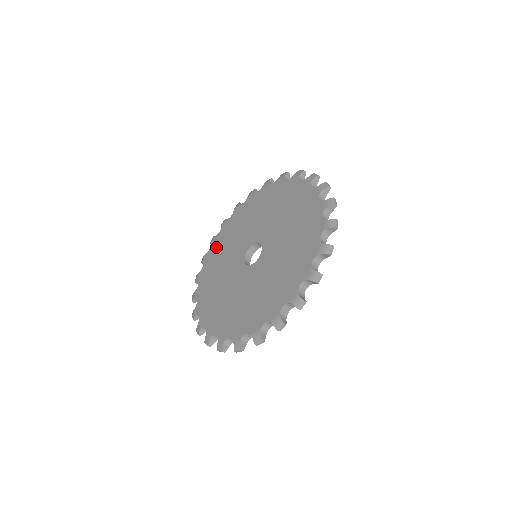
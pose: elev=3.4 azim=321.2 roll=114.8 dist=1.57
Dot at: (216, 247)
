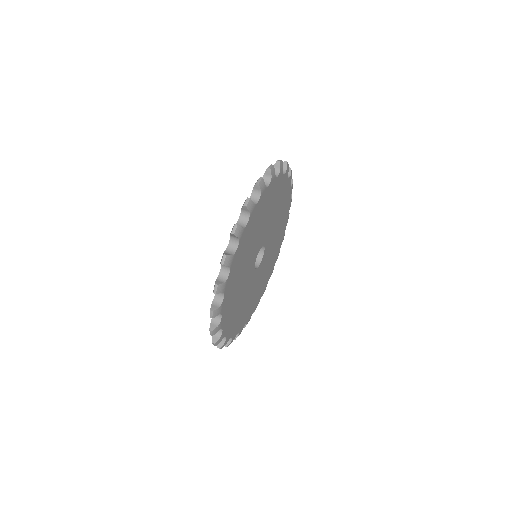
Dot at: occluded
